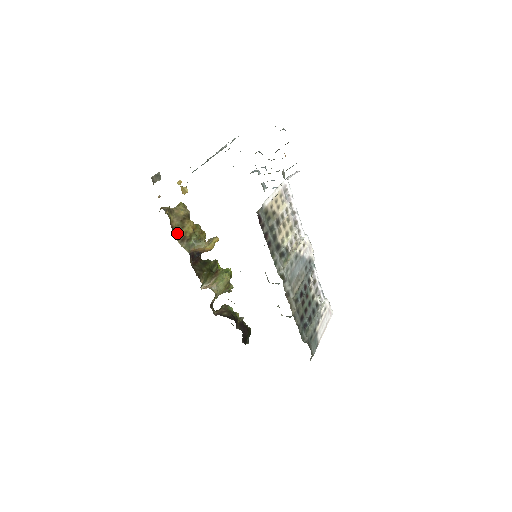
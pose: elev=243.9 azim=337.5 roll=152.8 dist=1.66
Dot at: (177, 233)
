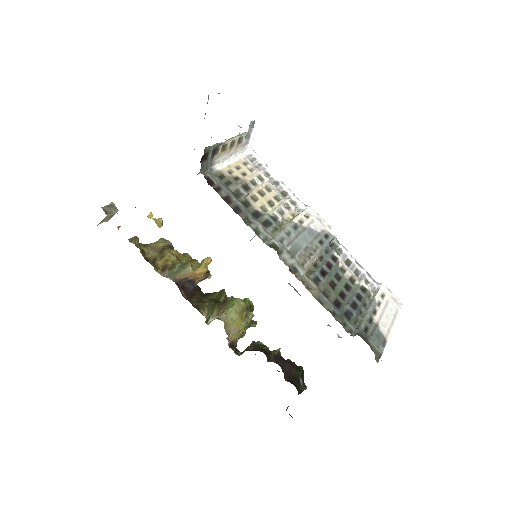
Dot at: (154, 263)
